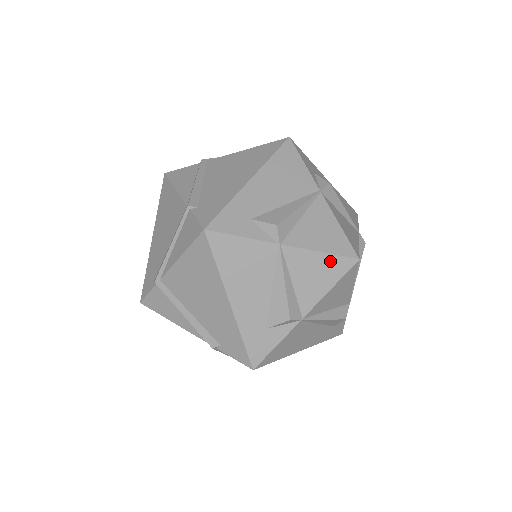
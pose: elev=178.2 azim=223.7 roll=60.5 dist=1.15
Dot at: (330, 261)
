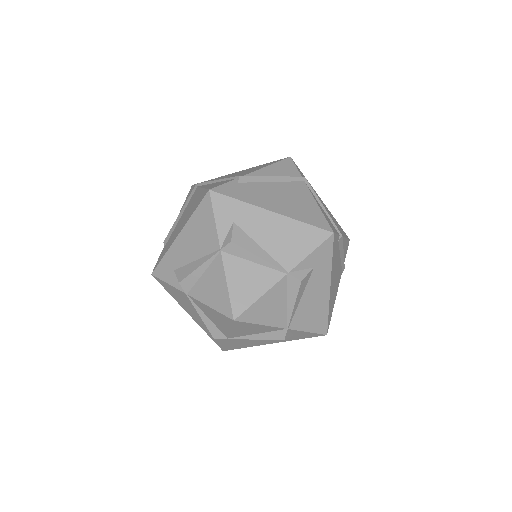
Dot at: (218, 314)
